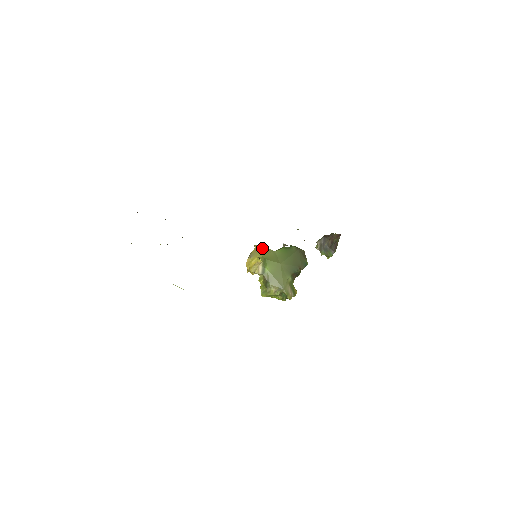
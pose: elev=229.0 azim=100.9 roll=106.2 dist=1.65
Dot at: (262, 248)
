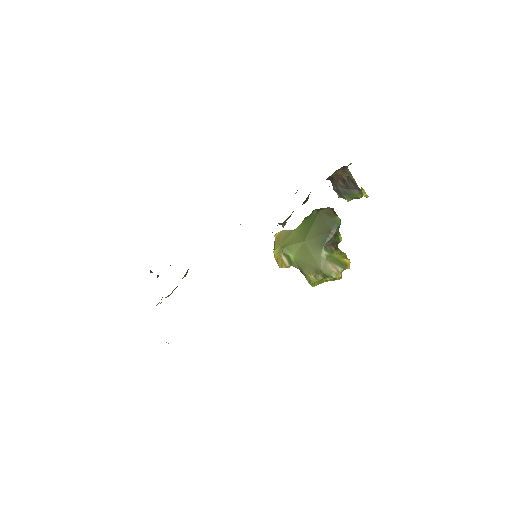
Dot at: (281, 234)
